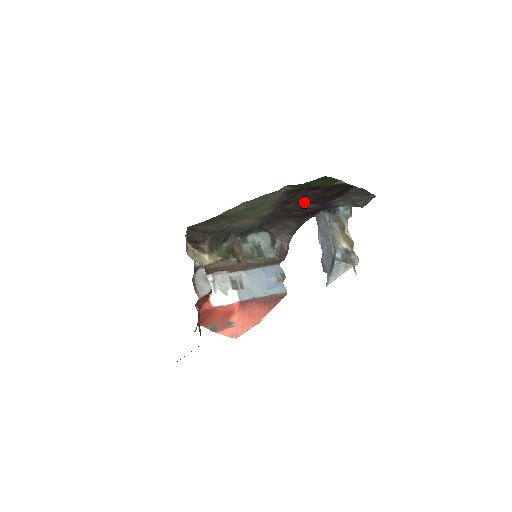
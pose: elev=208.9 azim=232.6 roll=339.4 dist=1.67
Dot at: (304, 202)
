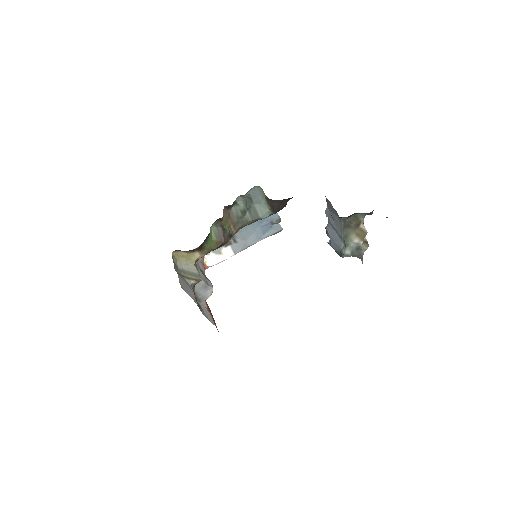
Dot at: occluded
